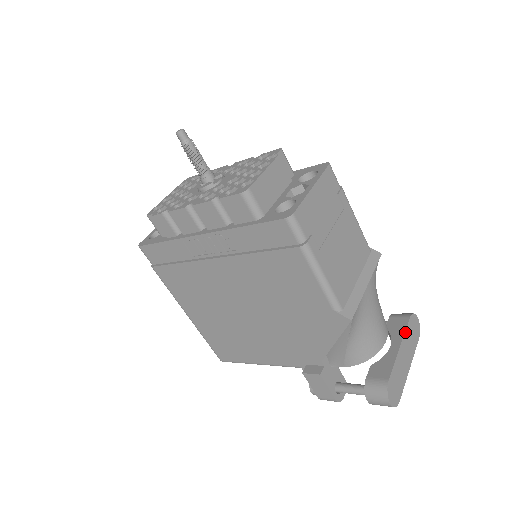
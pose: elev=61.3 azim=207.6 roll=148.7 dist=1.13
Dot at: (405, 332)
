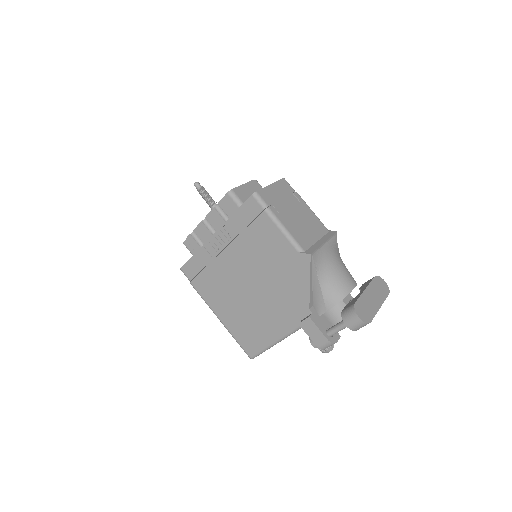
Dot at: (370, 283)
